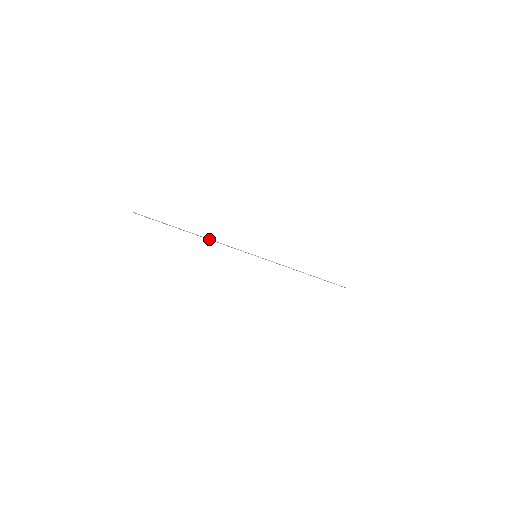
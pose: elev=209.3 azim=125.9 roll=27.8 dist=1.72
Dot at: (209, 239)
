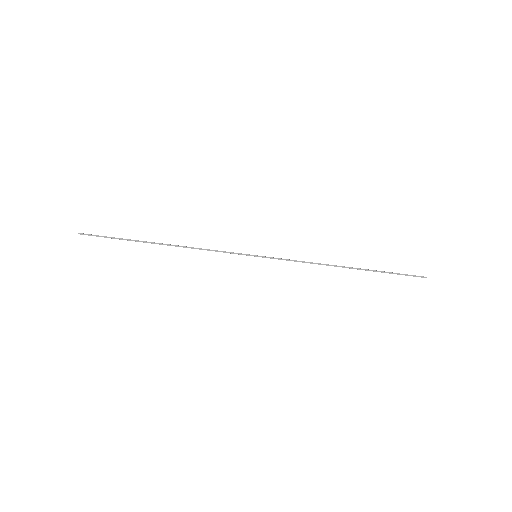
Dot at: (182, 246)
